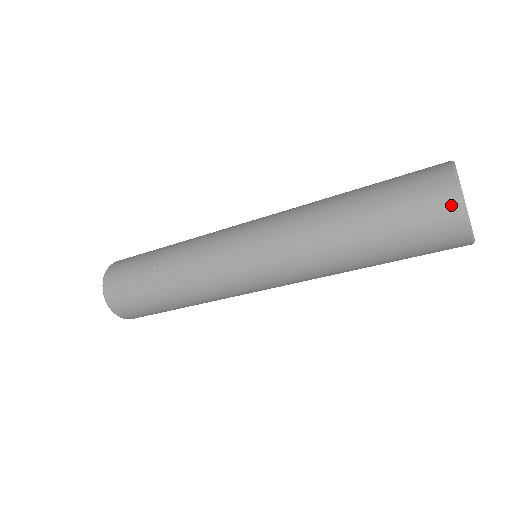
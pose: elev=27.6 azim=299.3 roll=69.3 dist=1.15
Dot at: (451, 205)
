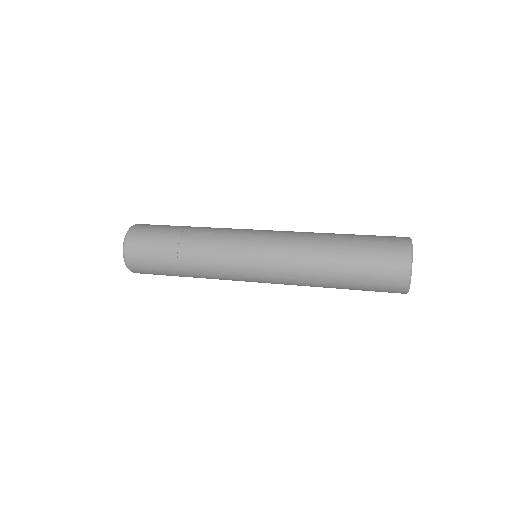
Dot at: (402, 280)
